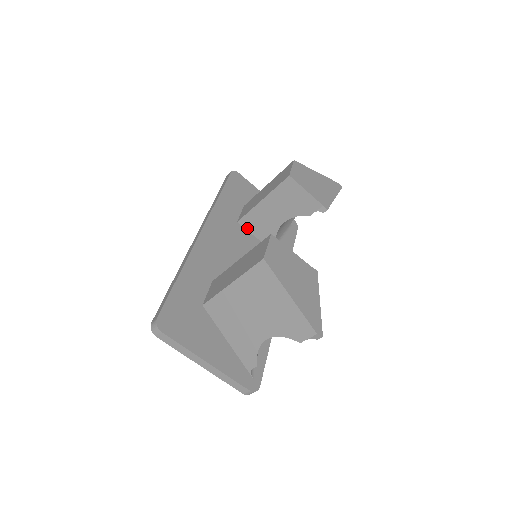
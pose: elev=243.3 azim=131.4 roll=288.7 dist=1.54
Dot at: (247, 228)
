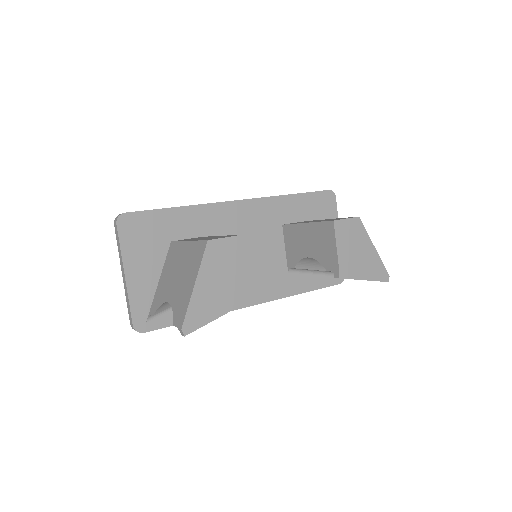
Dot at: (285, 236)
